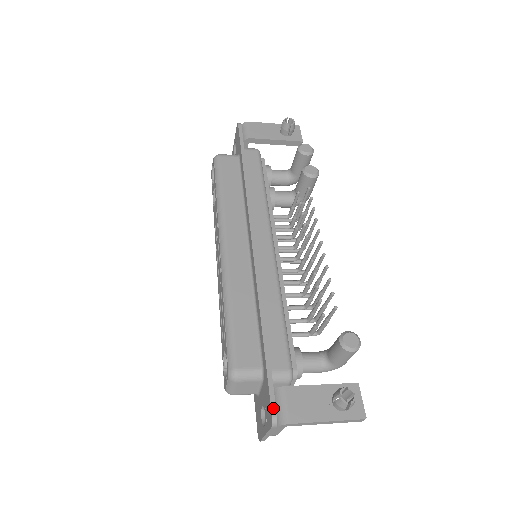
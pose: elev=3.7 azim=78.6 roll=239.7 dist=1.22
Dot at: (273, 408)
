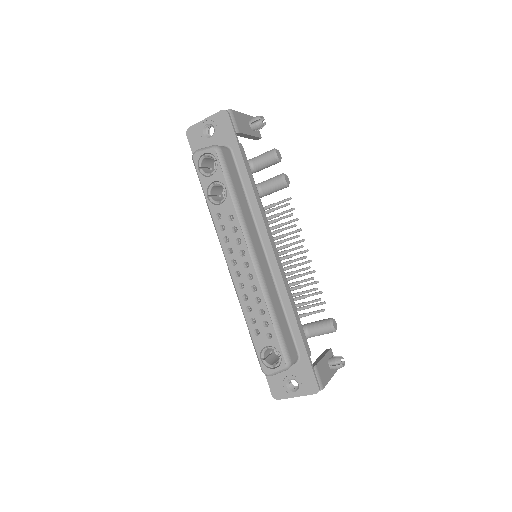
Dot at: (318, 382)
